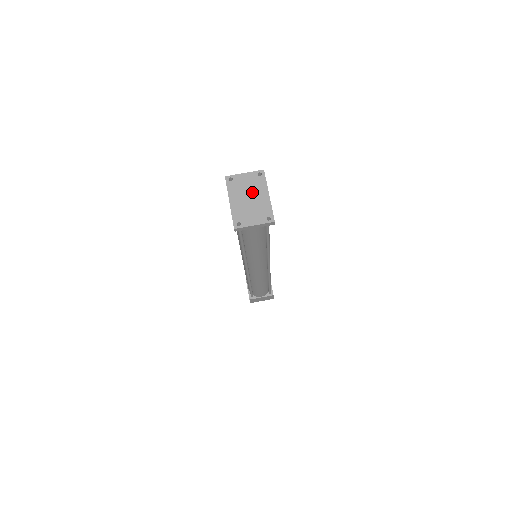
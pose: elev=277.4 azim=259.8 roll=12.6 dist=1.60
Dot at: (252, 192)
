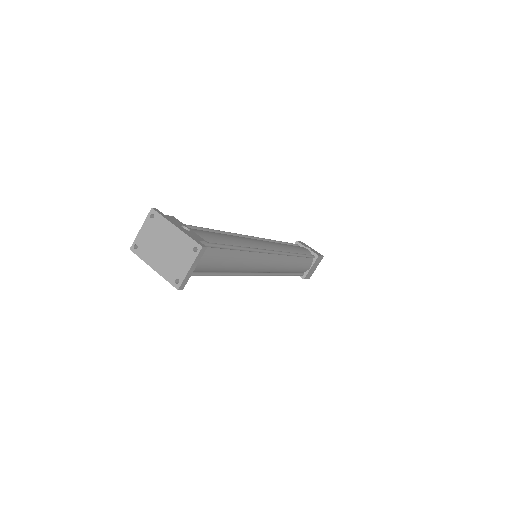
Dot at: (161, 240)
